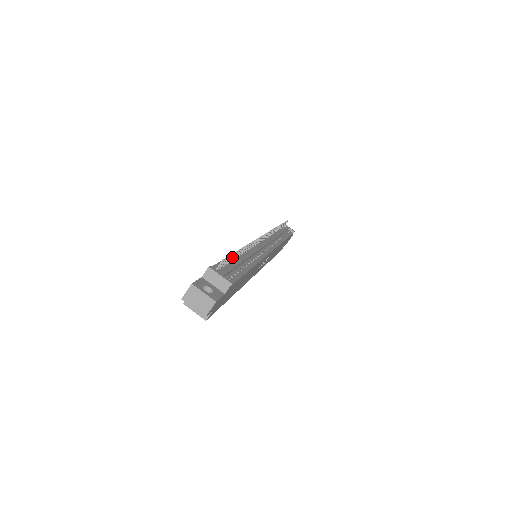
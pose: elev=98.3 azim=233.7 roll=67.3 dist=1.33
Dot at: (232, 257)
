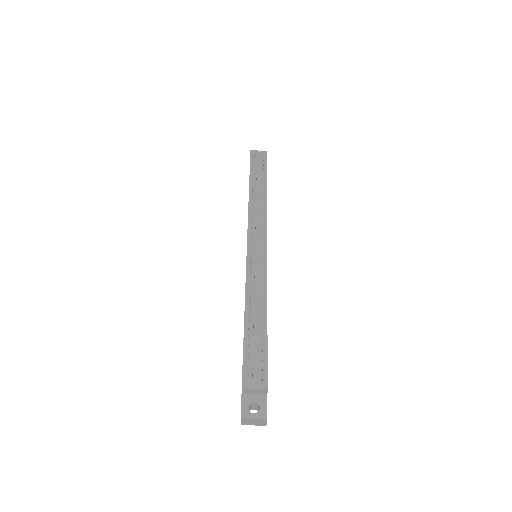
Dot at: (248, 339)
